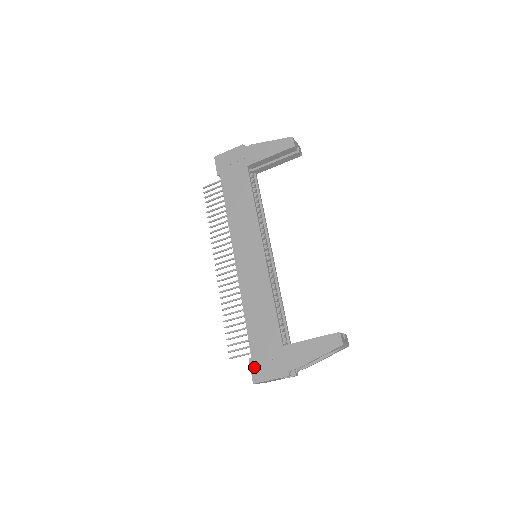
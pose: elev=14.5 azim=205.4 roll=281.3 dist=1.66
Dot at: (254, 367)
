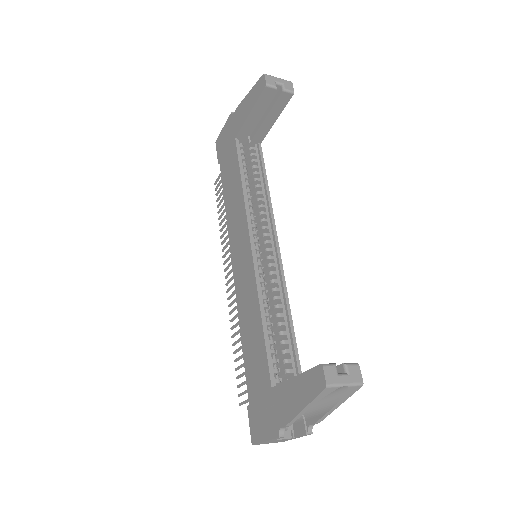
Dot at: (251, 420)
